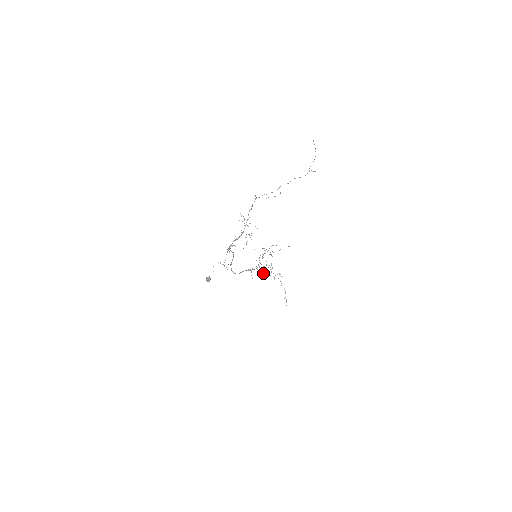
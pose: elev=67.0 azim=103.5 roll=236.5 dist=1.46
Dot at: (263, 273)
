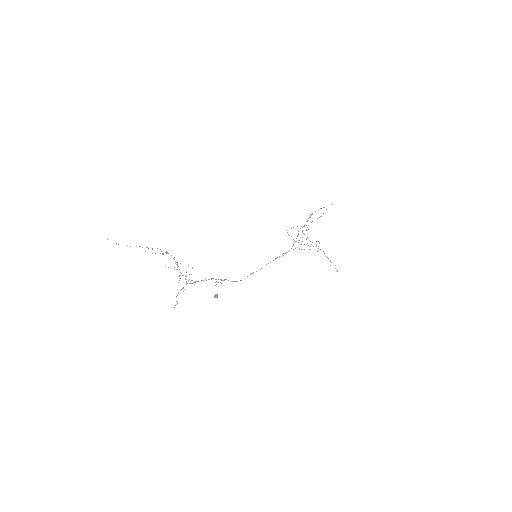
Dot at: (311, 244)
